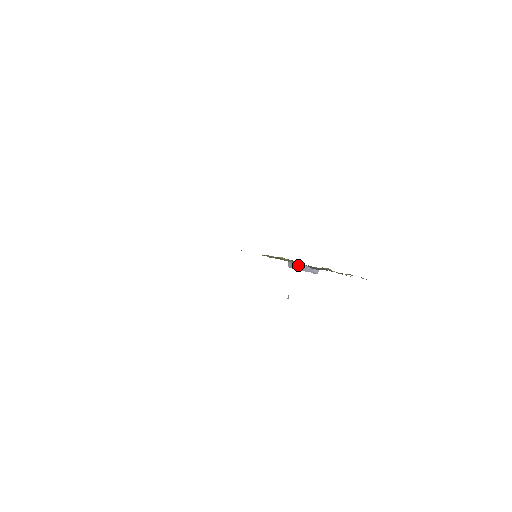
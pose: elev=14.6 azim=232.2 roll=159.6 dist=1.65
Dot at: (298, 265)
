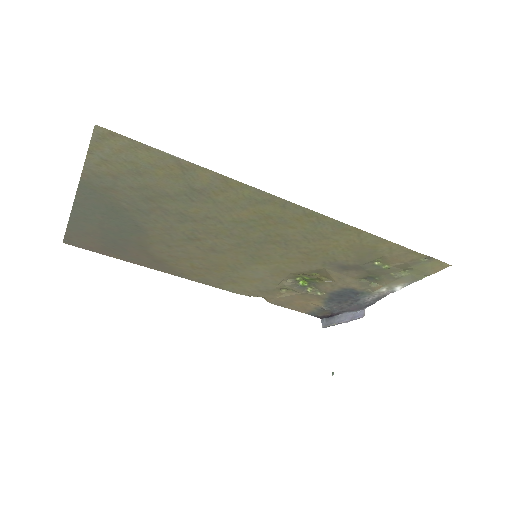
Dot at: (335, 318)
